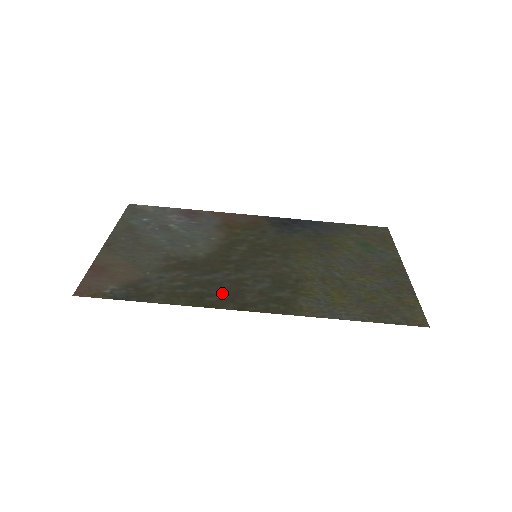
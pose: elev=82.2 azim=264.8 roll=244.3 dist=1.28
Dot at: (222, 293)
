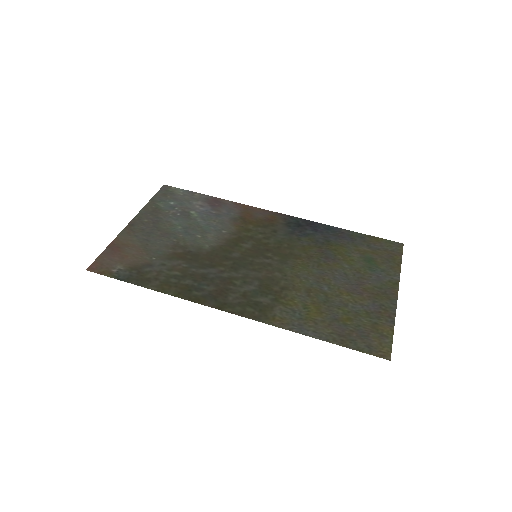
Dot at: (209, 289)
